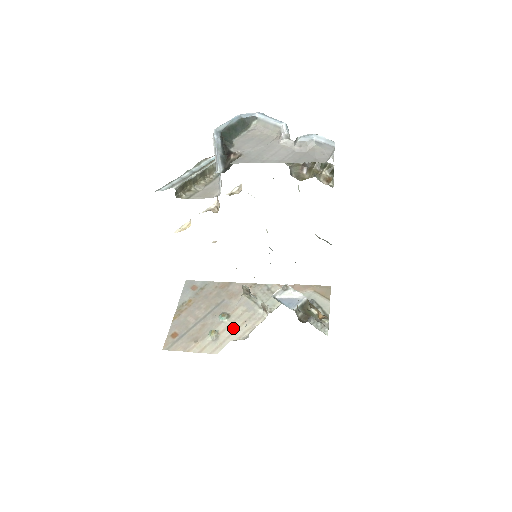
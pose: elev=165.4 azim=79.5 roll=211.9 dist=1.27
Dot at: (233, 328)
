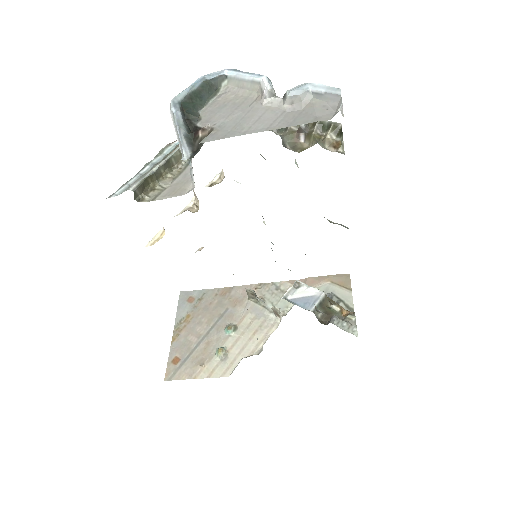
Dot at: (243, 342)
